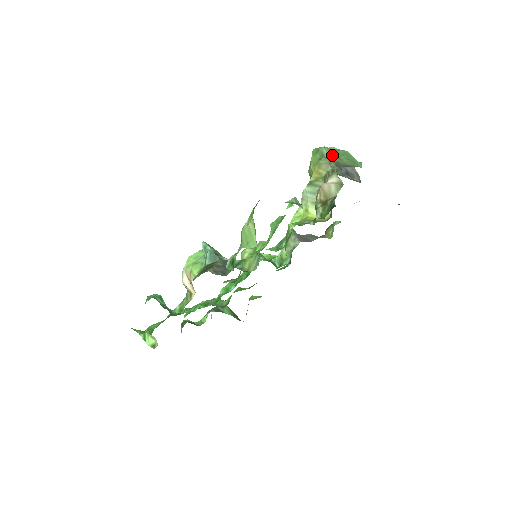
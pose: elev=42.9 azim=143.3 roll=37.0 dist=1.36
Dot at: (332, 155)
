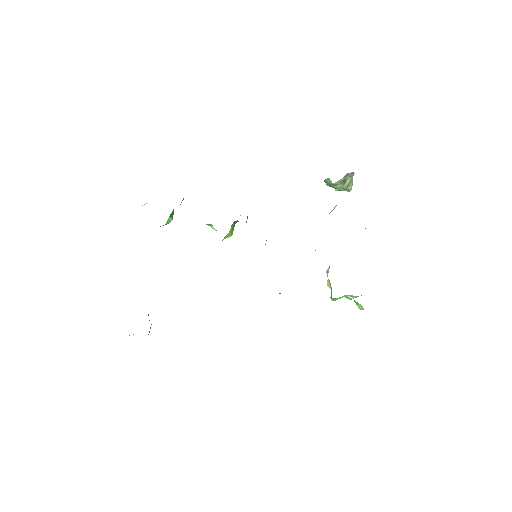
Dot at: occluded
